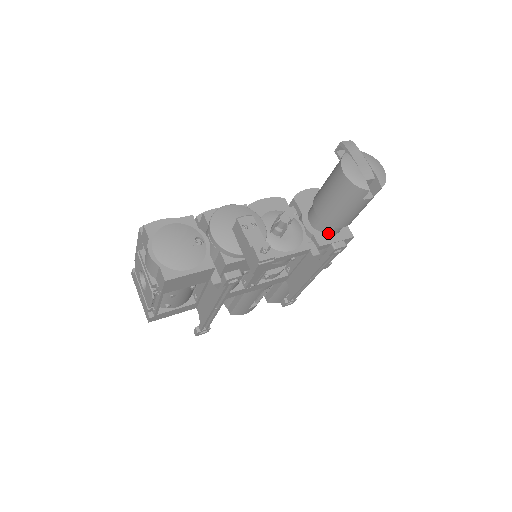
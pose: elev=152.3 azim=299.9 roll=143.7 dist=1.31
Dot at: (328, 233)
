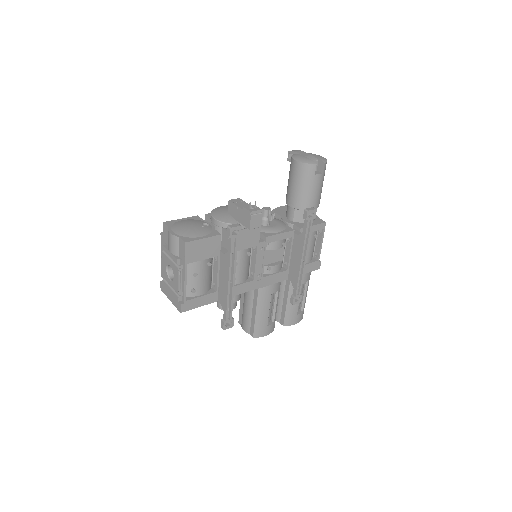
Dot at: occluded
